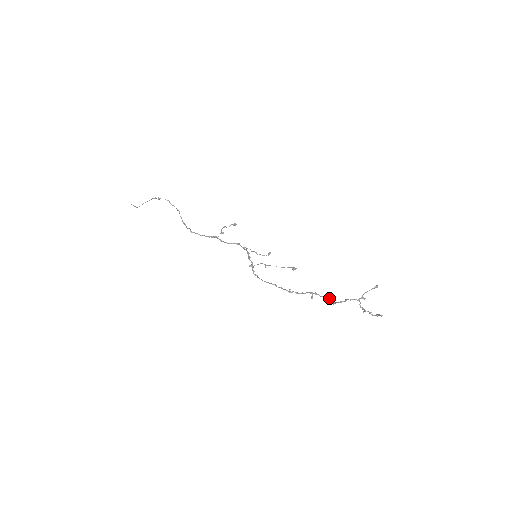
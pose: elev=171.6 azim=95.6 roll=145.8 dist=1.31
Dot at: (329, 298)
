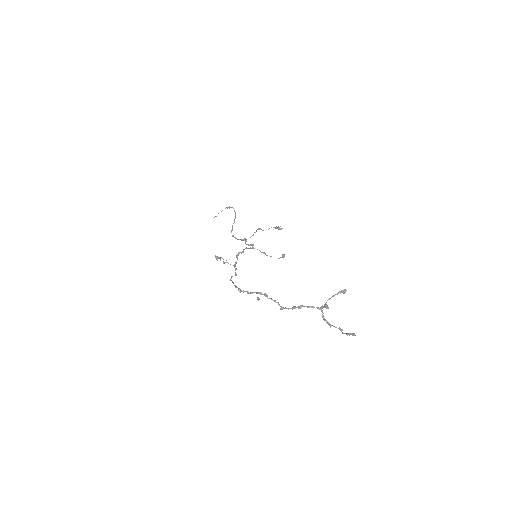
Dot at: (275, 301)
